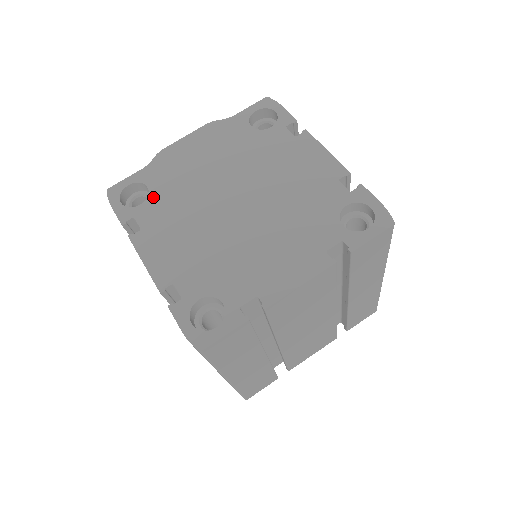
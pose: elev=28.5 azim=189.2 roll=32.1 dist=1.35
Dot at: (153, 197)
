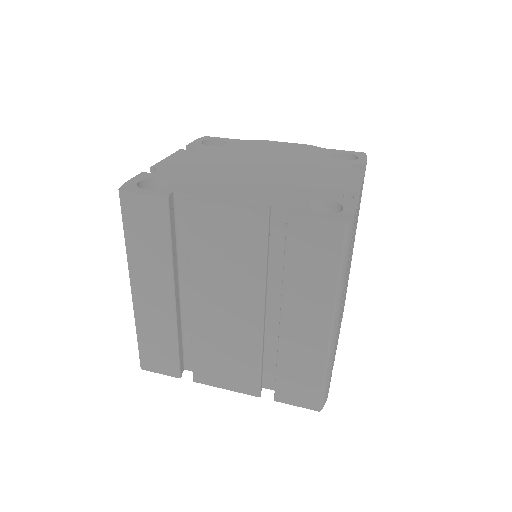
Dot at: (221, 147)
